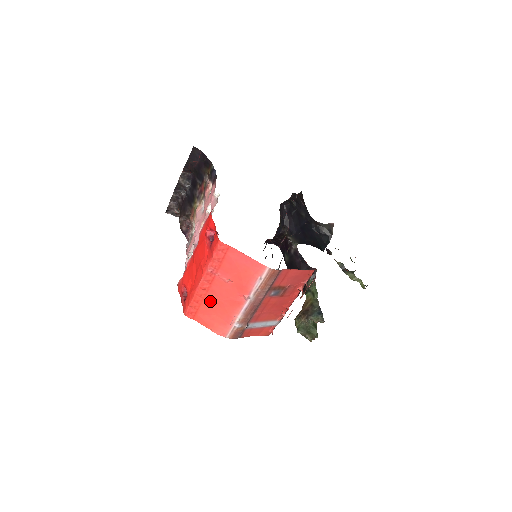
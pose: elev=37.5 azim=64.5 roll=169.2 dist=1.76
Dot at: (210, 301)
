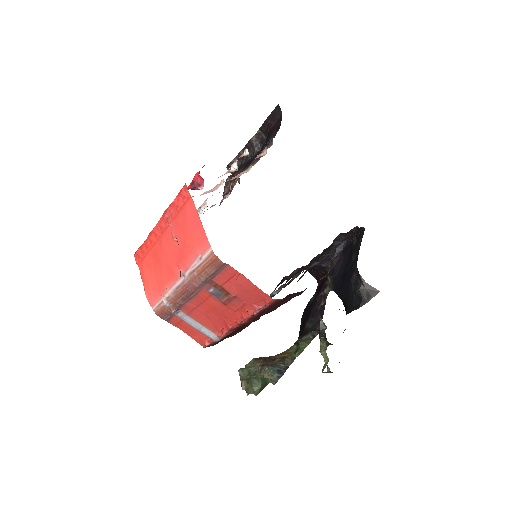
Dot at: (156, 254)
